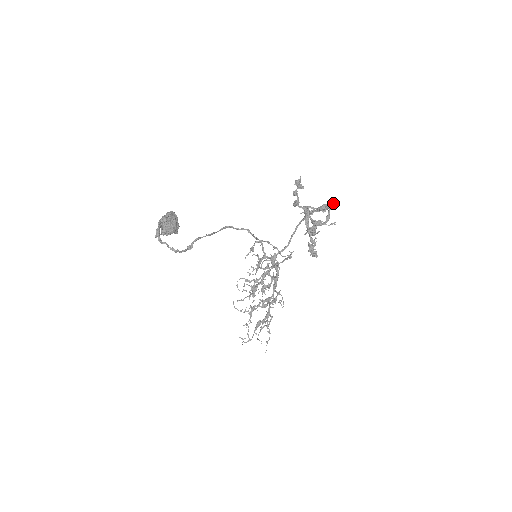
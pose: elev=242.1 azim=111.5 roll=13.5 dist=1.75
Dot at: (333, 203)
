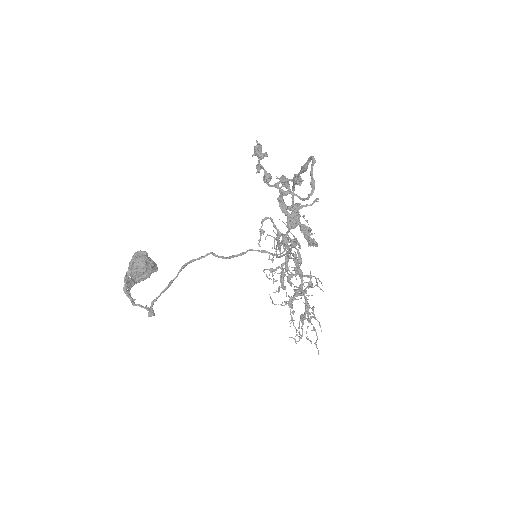
Dot at: (312, 160)
